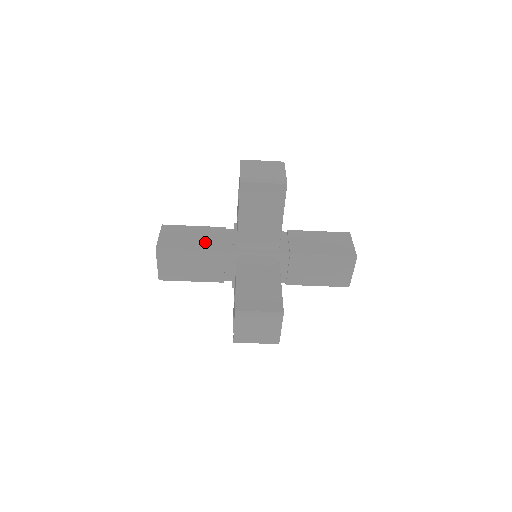
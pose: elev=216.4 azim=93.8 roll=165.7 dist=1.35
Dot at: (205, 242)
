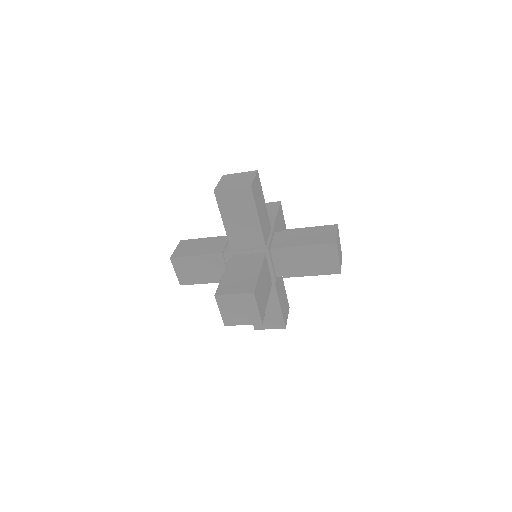
Dot at: (209, 248)
